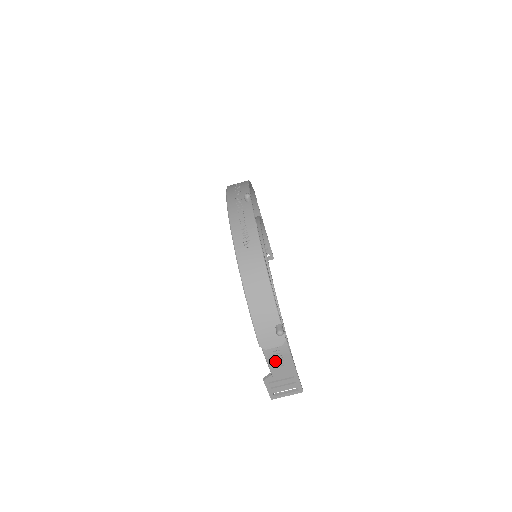
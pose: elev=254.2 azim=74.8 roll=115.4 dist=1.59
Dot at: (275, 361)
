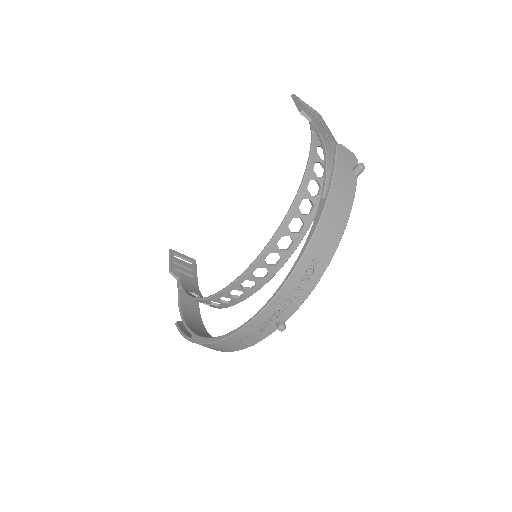
Dot at: (184, 296)
